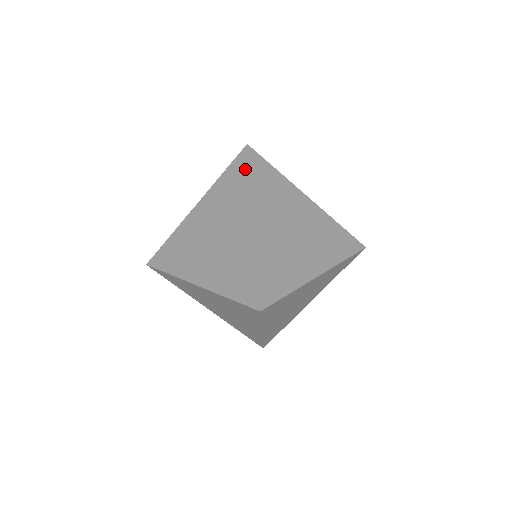
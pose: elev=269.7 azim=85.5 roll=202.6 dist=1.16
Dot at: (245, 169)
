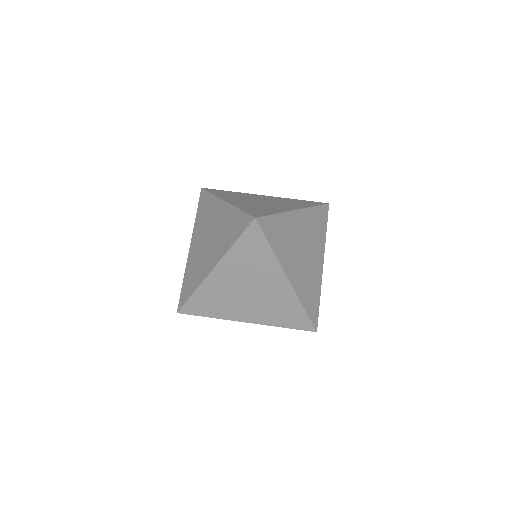
Dot at: (317, 204)
